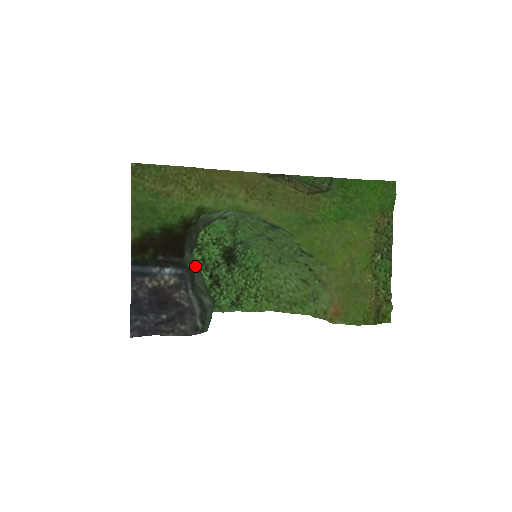
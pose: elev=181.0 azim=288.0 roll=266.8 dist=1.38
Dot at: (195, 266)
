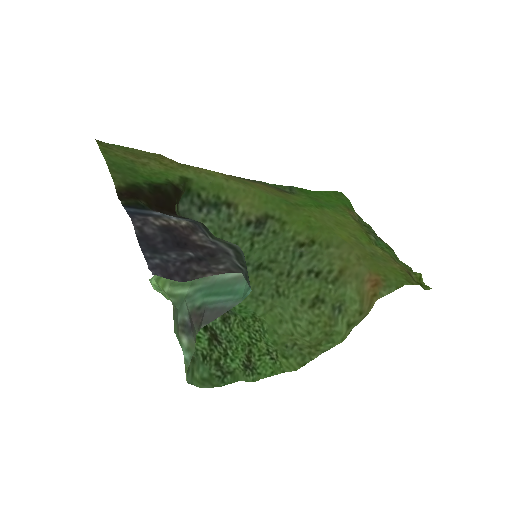
Dot at: occluded
